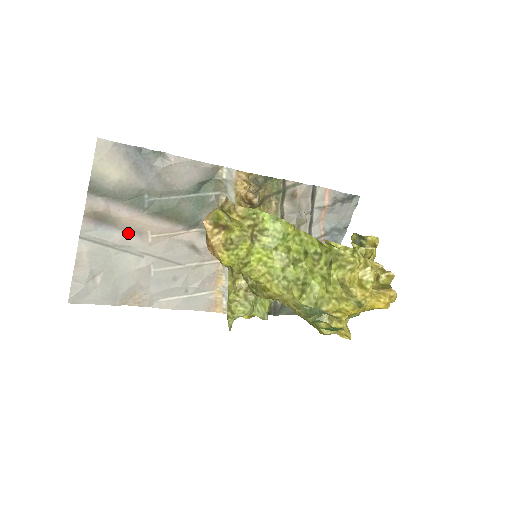
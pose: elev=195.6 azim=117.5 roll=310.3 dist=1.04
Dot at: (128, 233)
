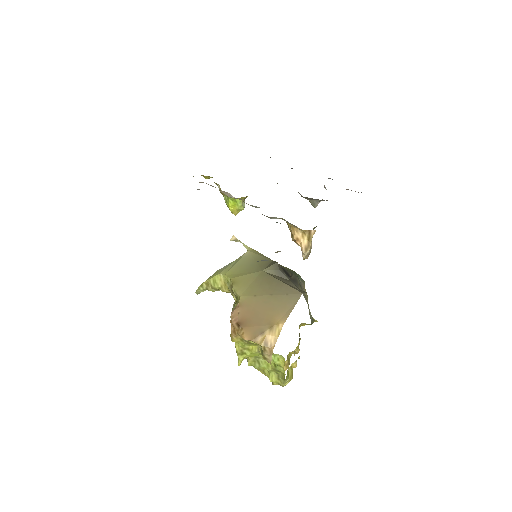
Dot at: occluded
